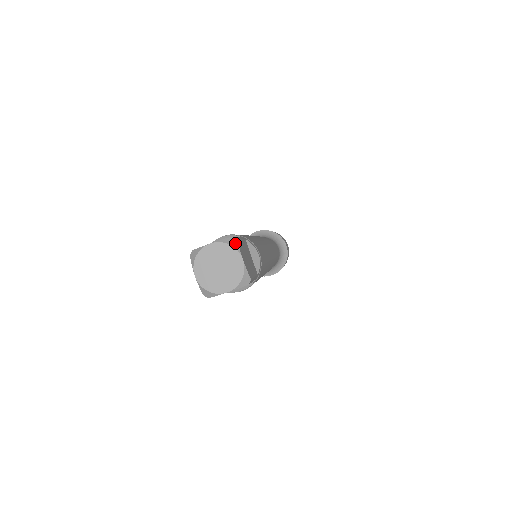
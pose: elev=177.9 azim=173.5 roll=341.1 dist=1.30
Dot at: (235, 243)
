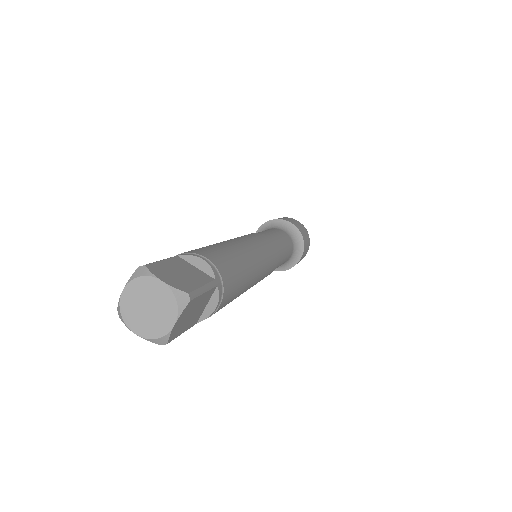
Dot at: (184, 303)
